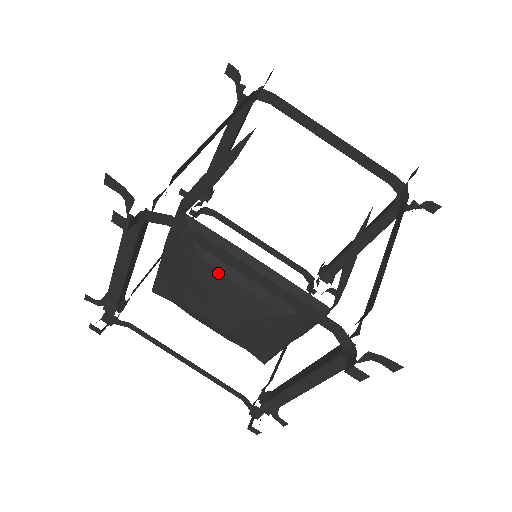
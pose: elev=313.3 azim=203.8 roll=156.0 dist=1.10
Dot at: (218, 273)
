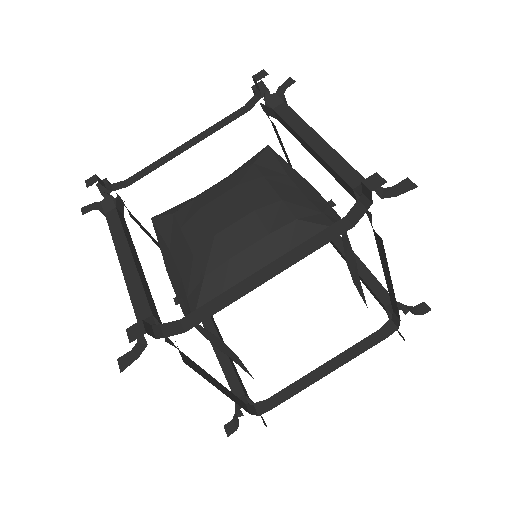
Dot at: (197, 328)
